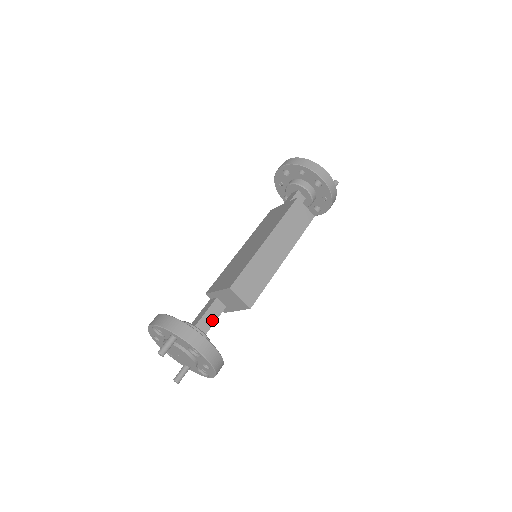
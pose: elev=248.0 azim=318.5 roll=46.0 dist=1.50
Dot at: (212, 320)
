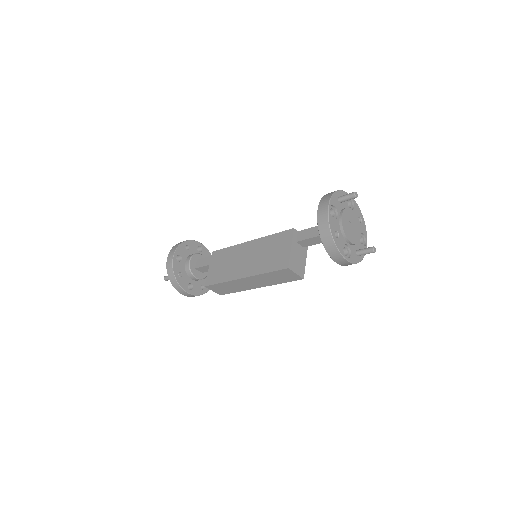
Dot at: occluded
